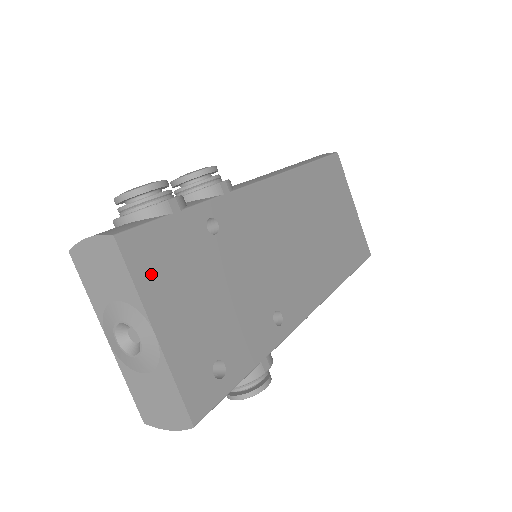
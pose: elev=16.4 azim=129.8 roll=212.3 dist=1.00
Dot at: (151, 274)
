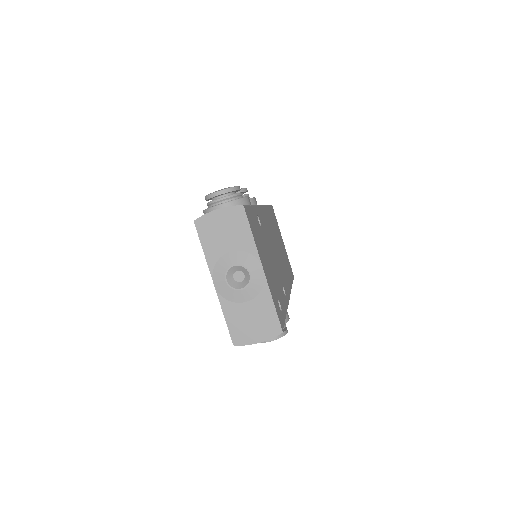
Dot at: (255, 235)
